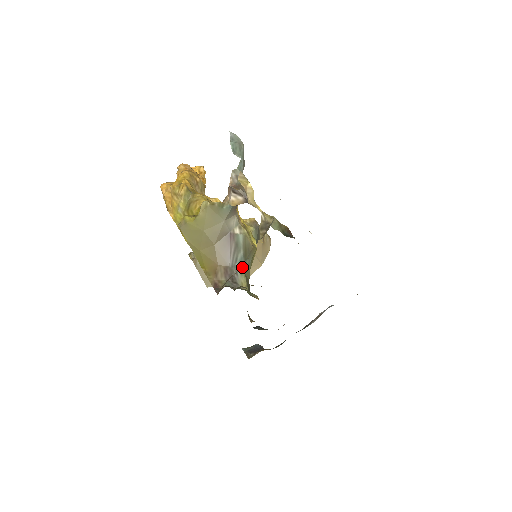
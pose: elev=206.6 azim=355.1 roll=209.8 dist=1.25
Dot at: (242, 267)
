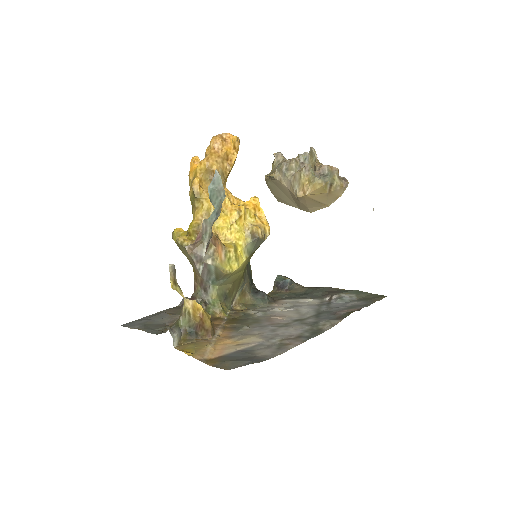
Dot at: (215, 284)
